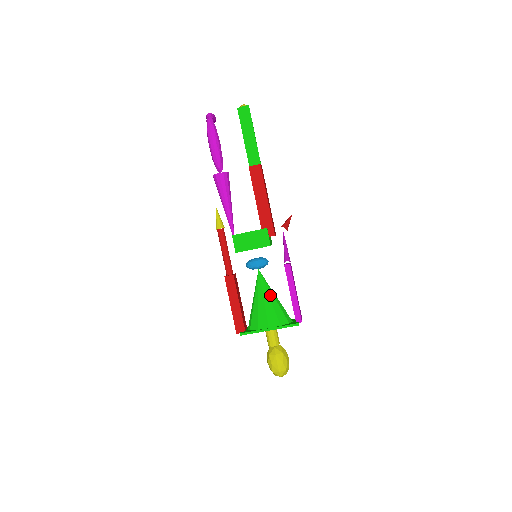
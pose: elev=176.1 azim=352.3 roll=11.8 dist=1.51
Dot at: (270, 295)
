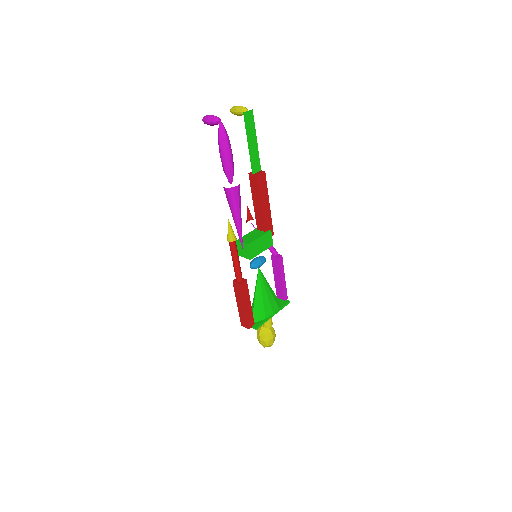
Dot at: (269, 286)
